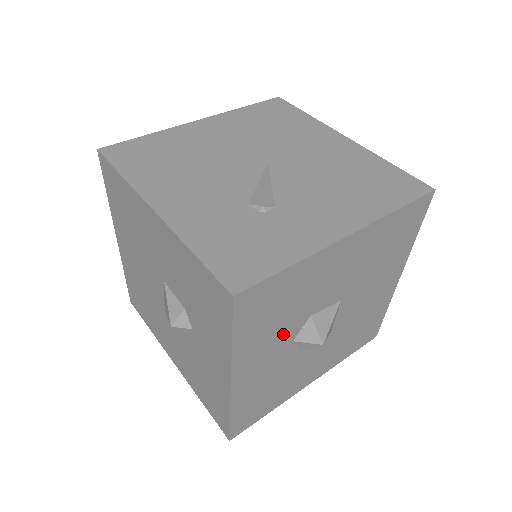
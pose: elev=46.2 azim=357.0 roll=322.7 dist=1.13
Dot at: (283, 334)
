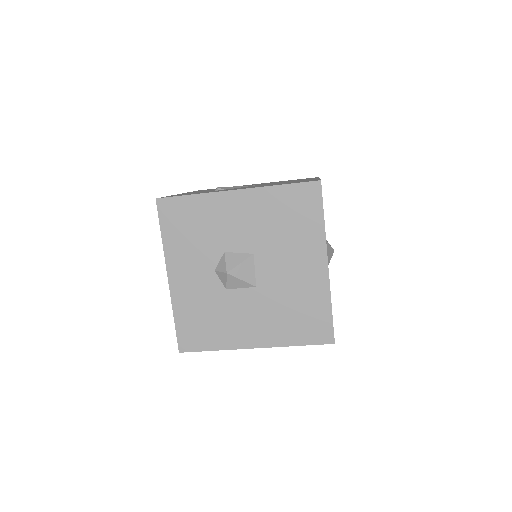
Dot at: (203, 256)
